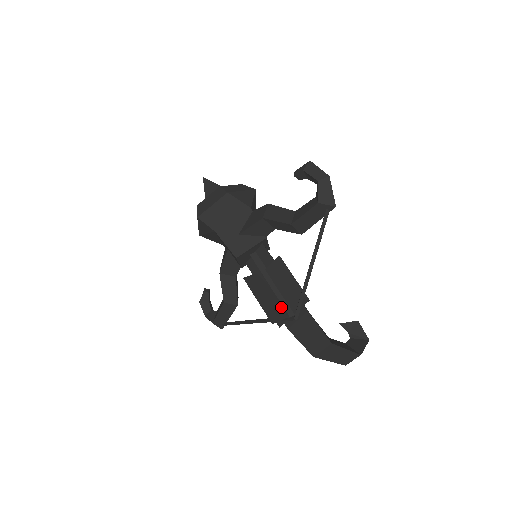
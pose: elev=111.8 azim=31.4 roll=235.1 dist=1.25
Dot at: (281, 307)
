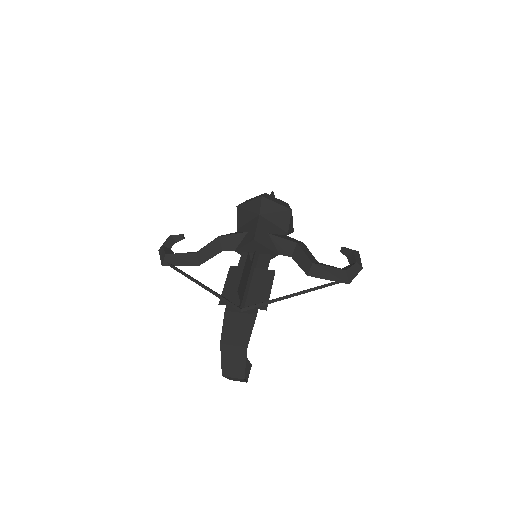
Dot at: (243, 294)
